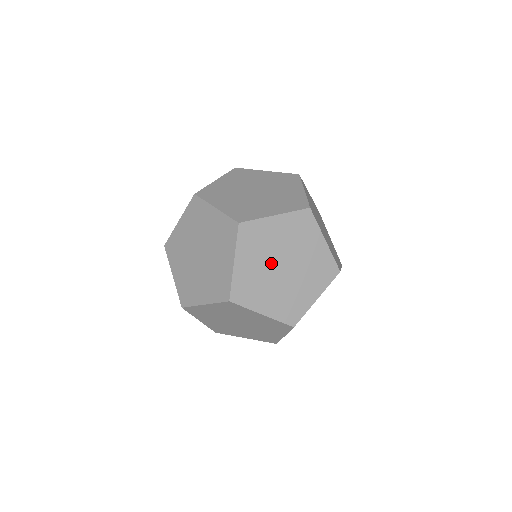
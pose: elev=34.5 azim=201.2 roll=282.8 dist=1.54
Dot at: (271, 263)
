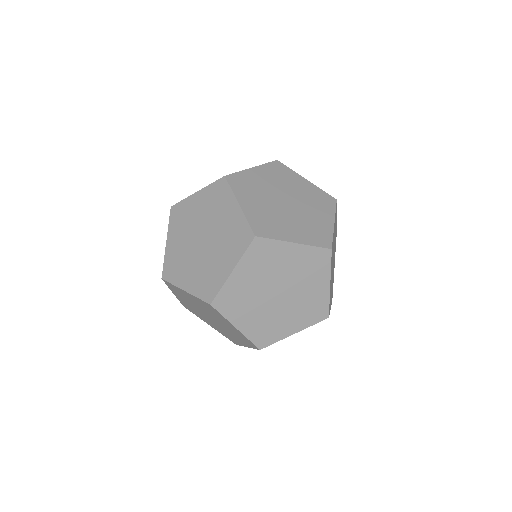
Dot at: occluded
